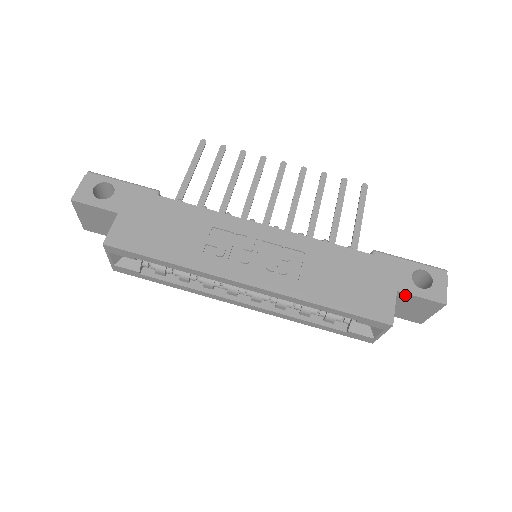
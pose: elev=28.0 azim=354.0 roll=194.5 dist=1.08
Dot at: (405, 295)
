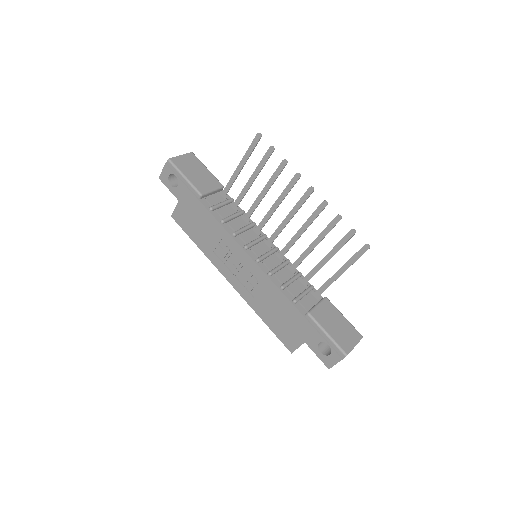
Dot at: (311, 346)
